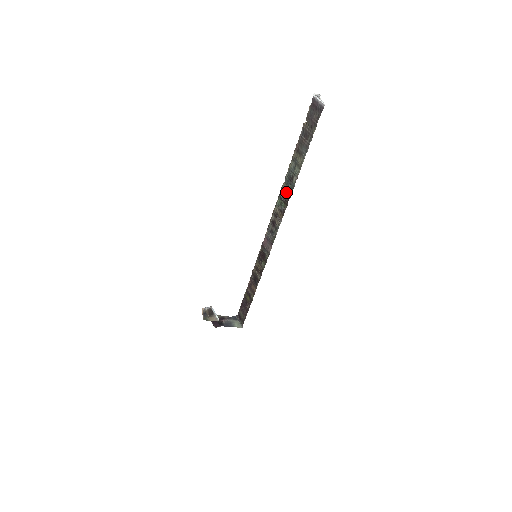
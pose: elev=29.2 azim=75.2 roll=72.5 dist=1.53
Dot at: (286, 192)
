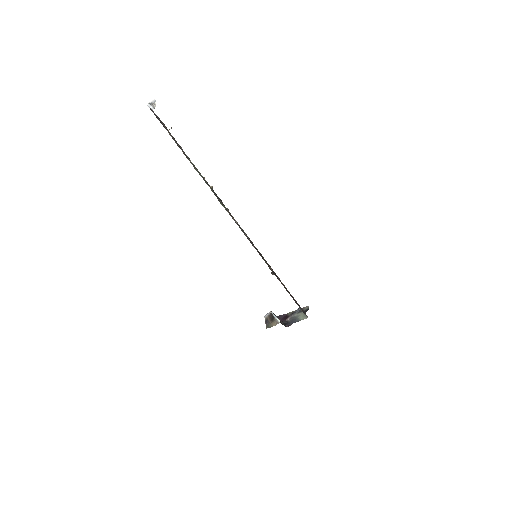
Dot at: (215, 195)
